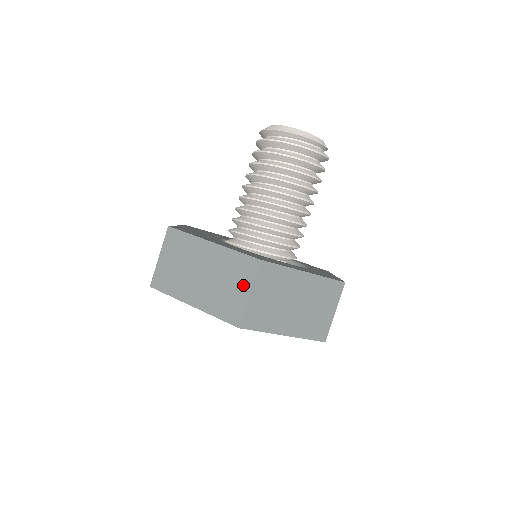
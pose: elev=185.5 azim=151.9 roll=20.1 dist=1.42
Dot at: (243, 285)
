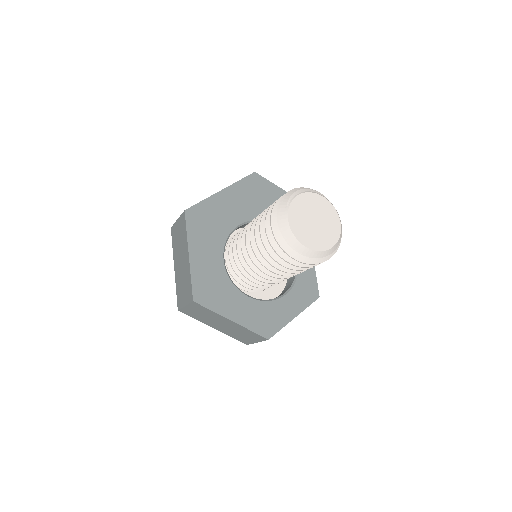
Dot at: (185, 298)
